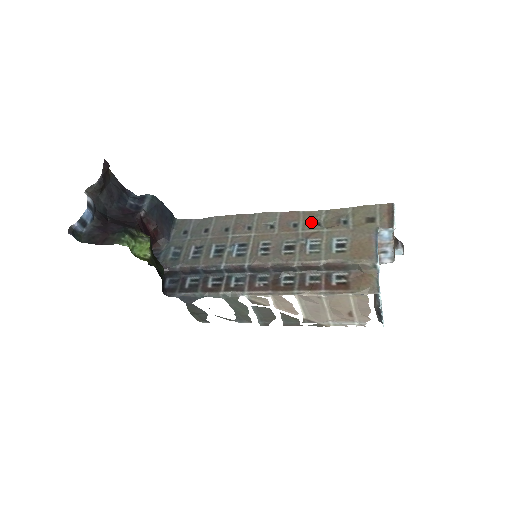
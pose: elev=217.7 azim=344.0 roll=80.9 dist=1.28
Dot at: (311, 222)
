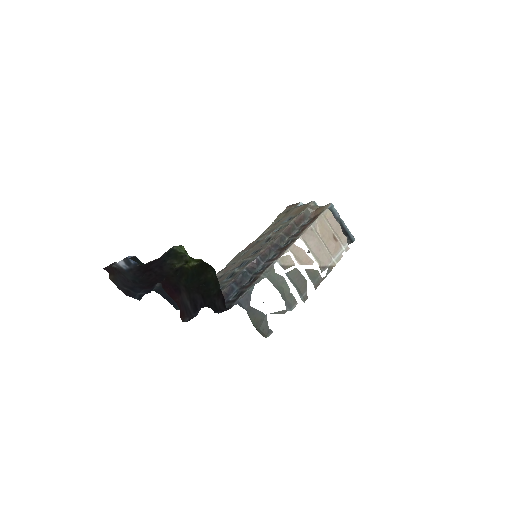
Dot at: (263, 235)
